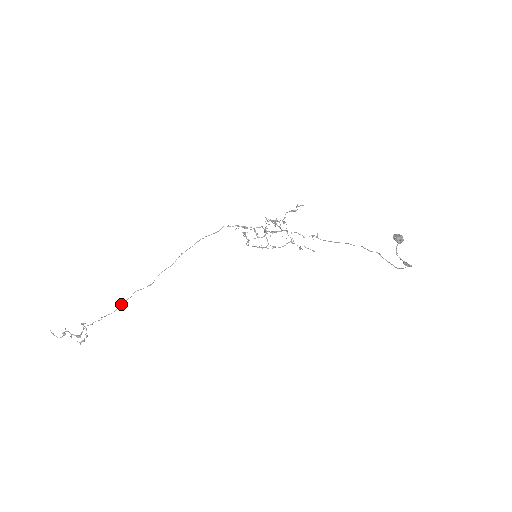
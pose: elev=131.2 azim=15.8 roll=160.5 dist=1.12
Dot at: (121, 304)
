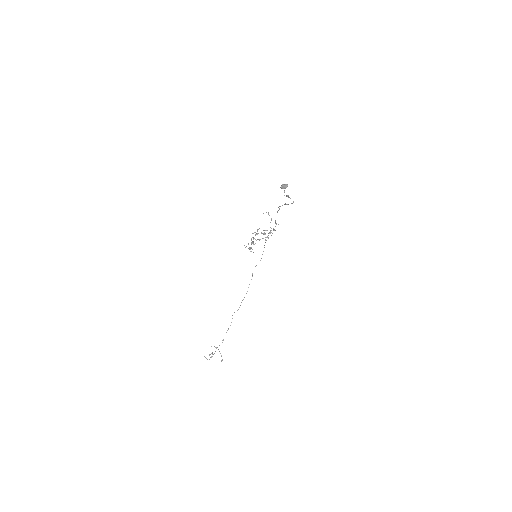
Dot at: occluded
